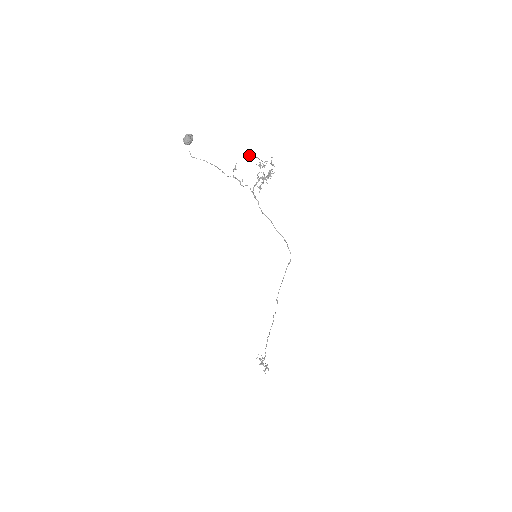
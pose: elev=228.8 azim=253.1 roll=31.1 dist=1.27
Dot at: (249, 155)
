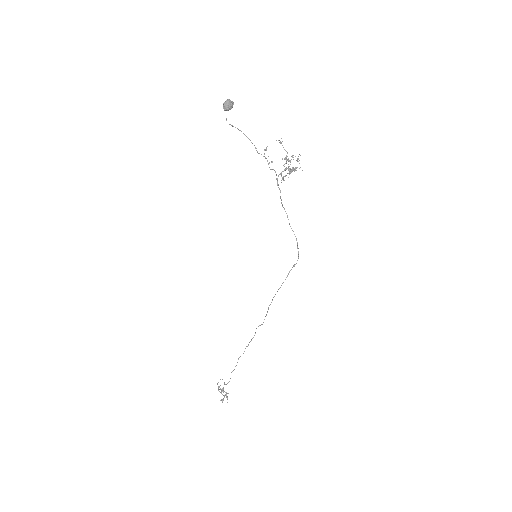
Dot at: (280, 143)
